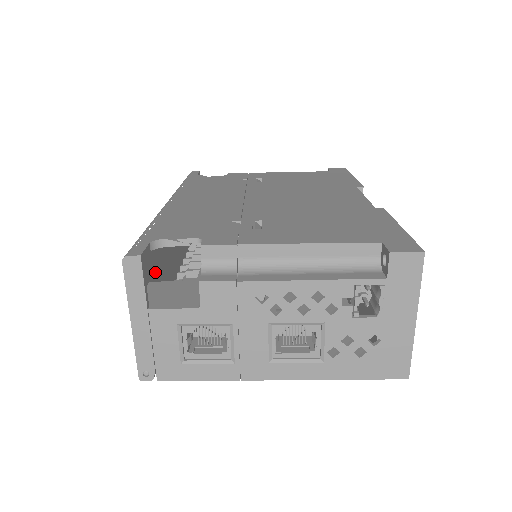
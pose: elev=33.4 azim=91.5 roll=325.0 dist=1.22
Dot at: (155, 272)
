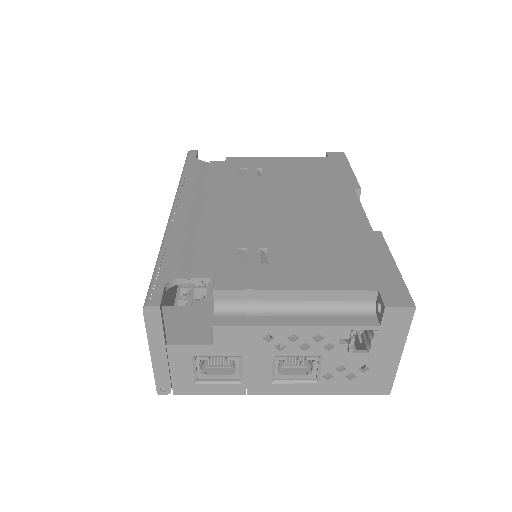
Dot at: occluded
